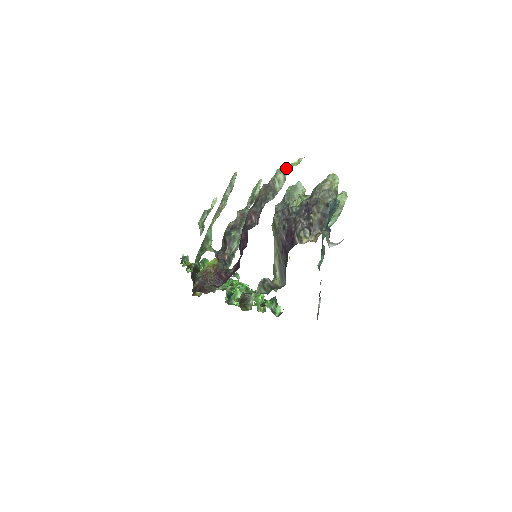
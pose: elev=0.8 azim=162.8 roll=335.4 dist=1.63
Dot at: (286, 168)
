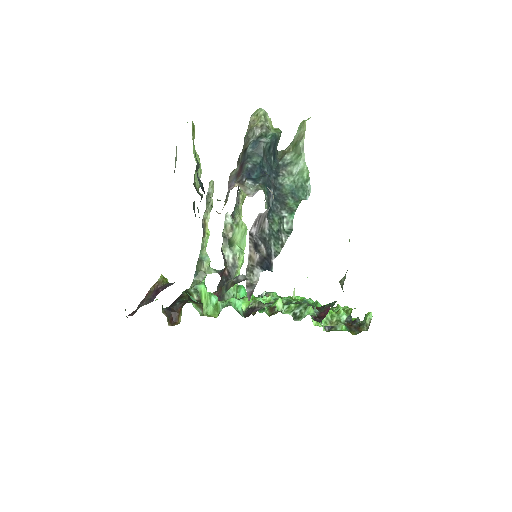
Dot at: occluded
